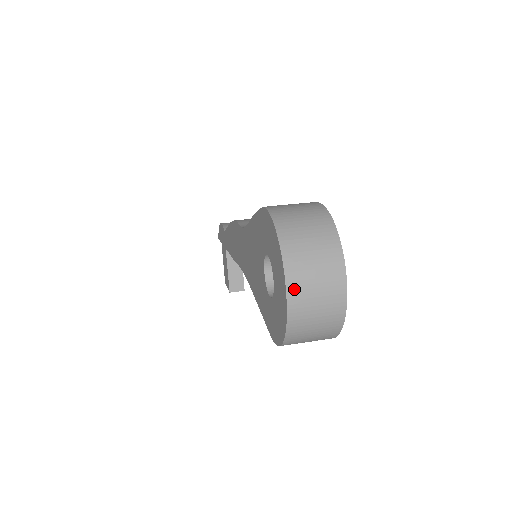
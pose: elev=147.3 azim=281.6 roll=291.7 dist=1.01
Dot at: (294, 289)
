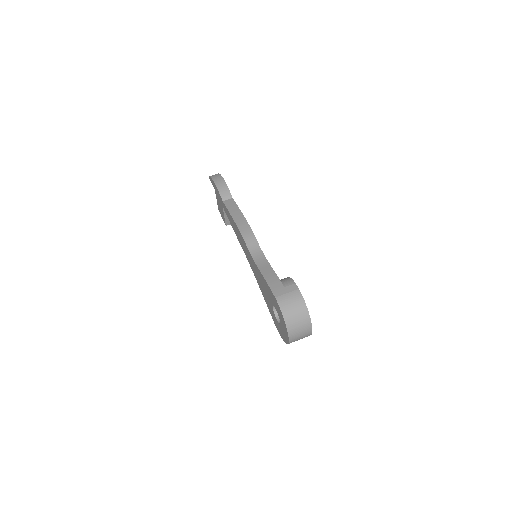
Dot at: (292, 339)
